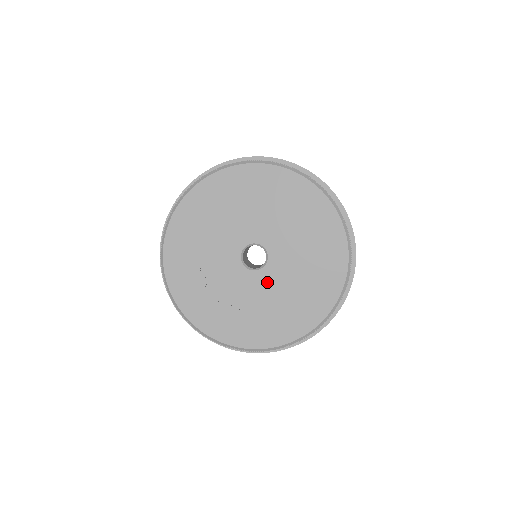
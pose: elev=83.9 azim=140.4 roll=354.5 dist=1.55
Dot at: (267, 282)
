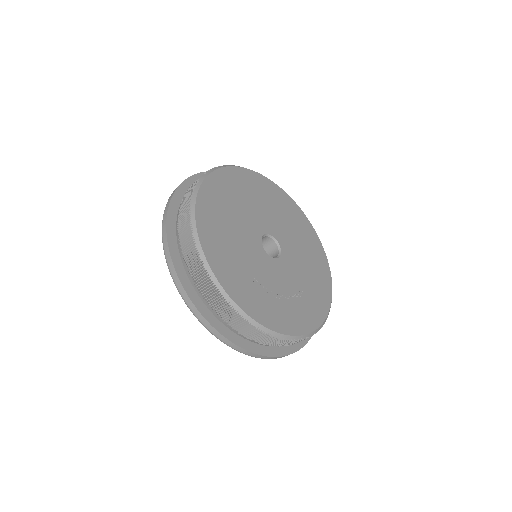
Dot at: (291, 261)
